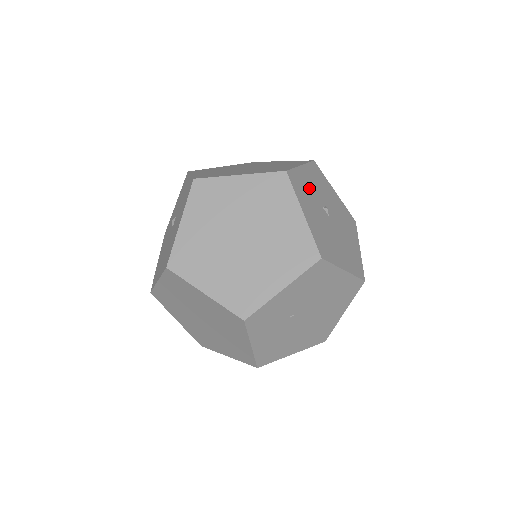
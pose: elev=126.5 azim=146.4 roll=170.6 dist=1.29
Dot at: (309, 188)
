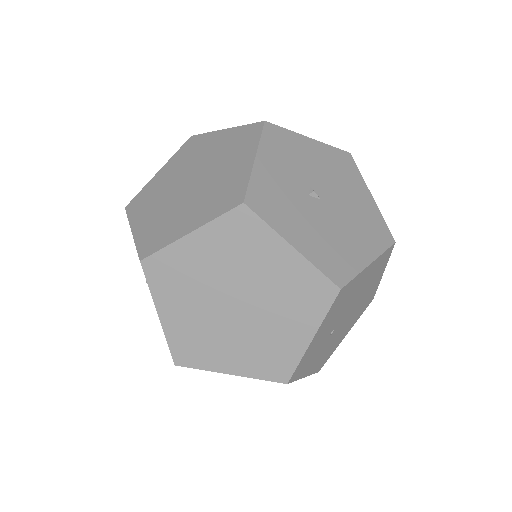
Dot at: (280, 187)
